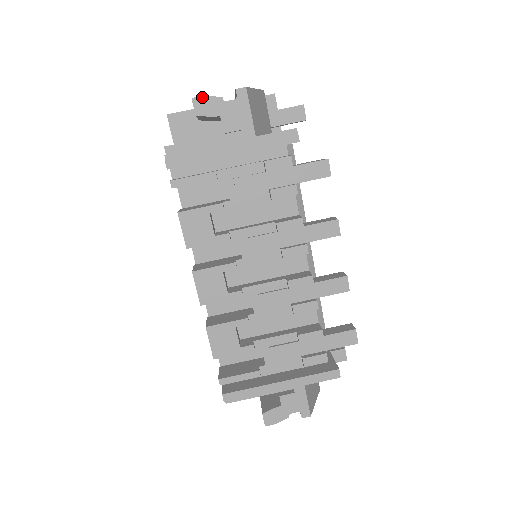
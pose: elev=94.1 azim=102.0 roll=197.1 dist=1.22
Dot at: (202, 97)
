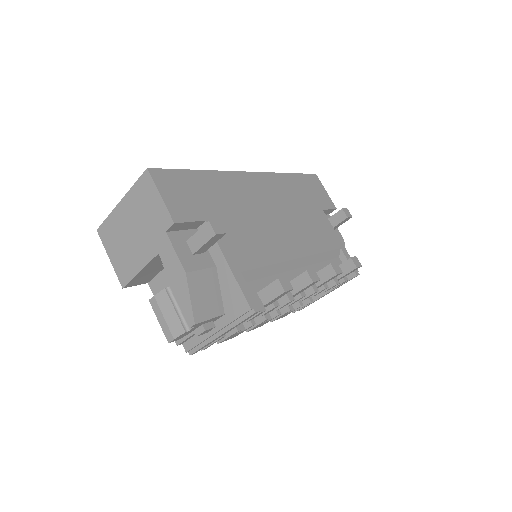
Dot at: (174, 340)
